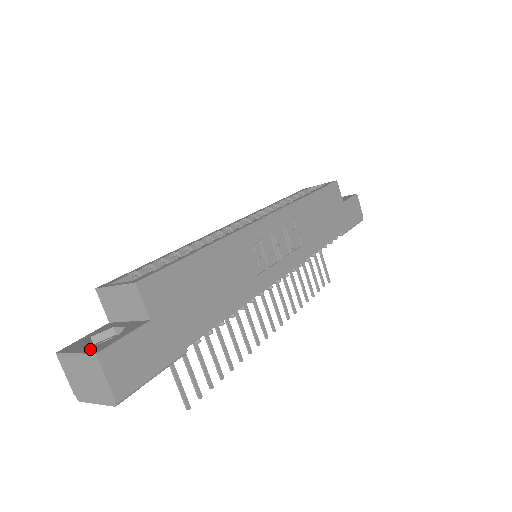
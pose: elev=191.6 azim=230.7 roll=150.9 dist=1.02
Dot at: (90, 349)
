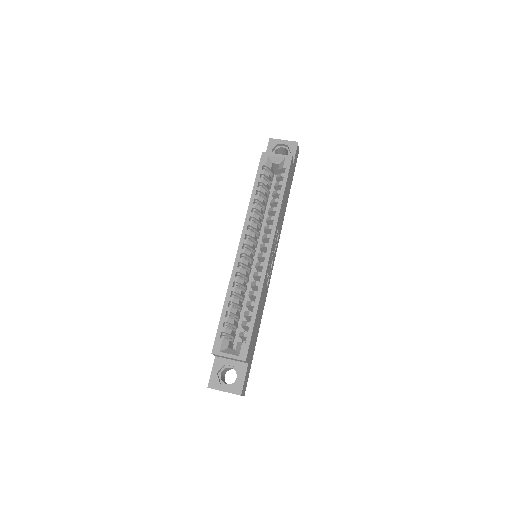
Dot at: (232, 390)
